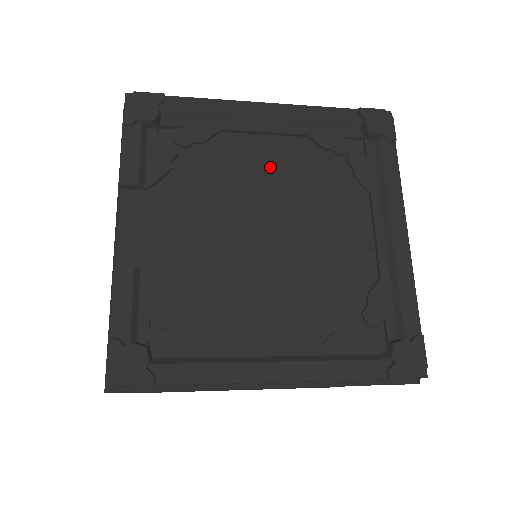
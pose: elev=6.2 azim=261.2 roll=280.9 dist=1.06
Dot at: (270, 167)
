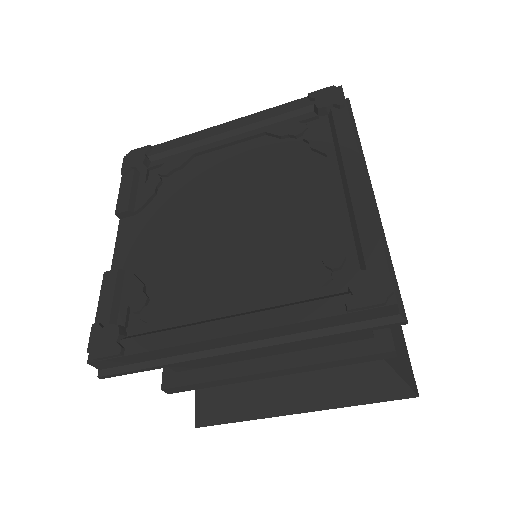
Dot at: (234, 167)
